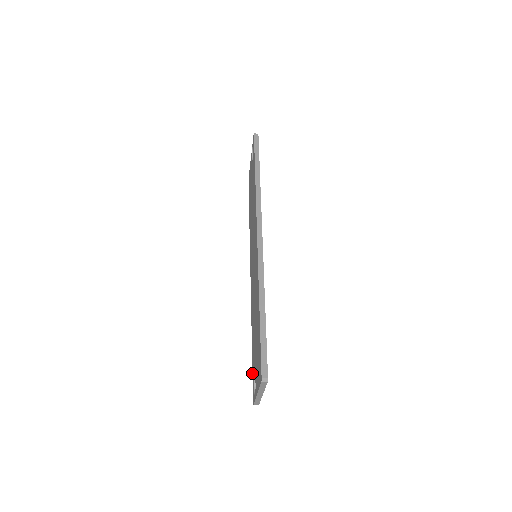
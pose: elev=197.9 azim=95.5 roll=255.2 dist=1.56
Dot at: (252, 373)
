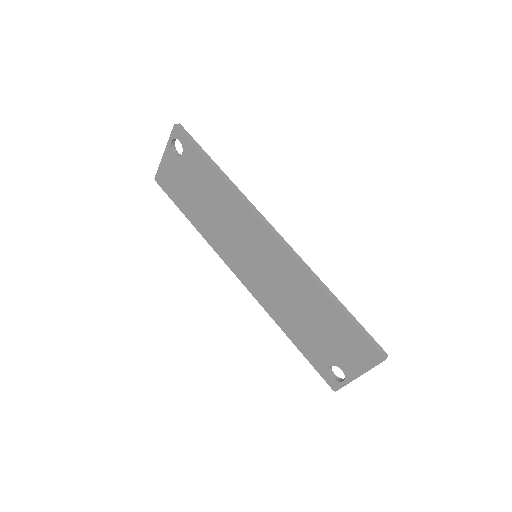
Dot at: occluded
